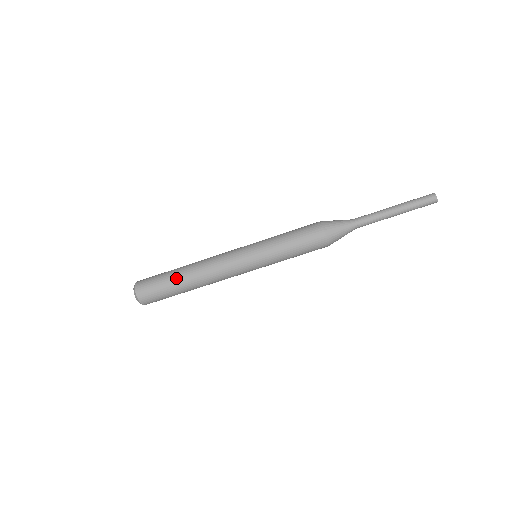
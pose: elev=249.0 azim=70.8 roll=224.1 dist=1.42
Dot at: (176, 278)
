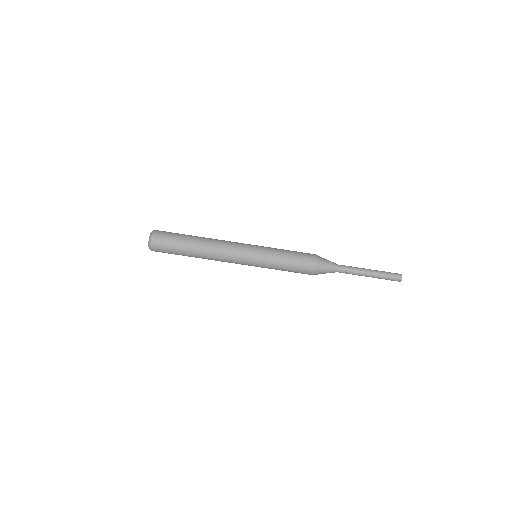
Dot at: (189, 245)
